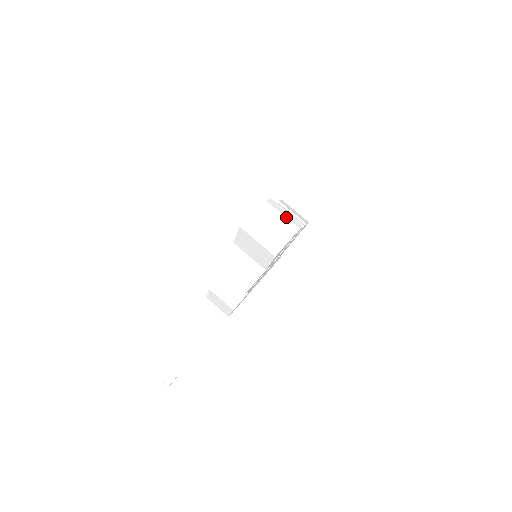
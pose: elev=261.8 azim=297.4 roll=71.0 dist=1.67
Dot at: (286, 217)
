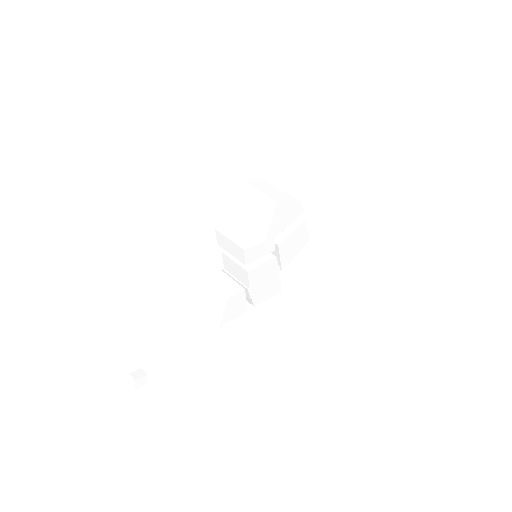
Dot at: occluded
